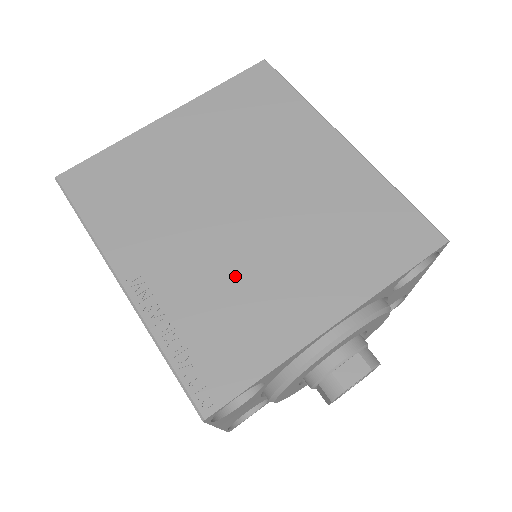
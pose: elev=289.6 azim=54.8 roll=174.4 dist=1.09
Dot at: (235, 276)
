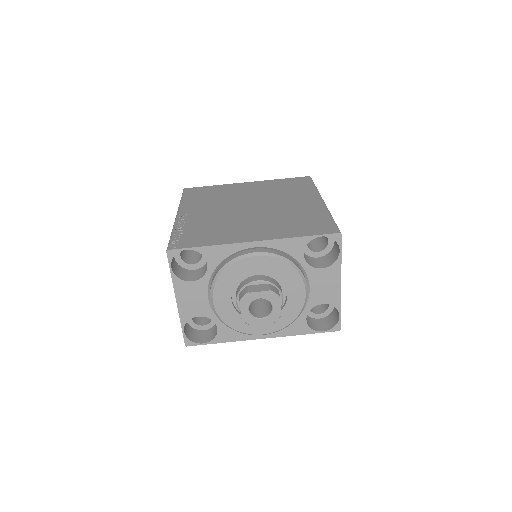
Dot at: (225, 222)
